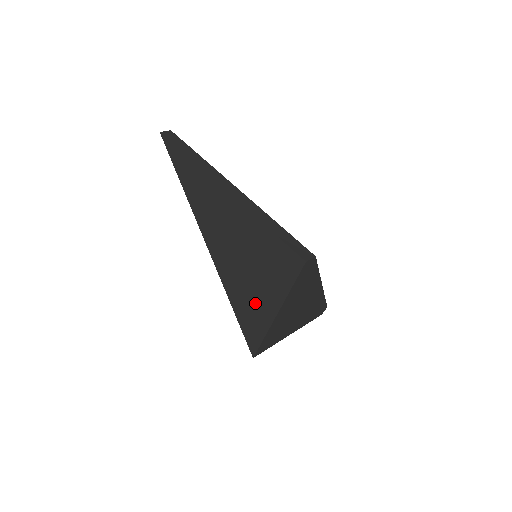
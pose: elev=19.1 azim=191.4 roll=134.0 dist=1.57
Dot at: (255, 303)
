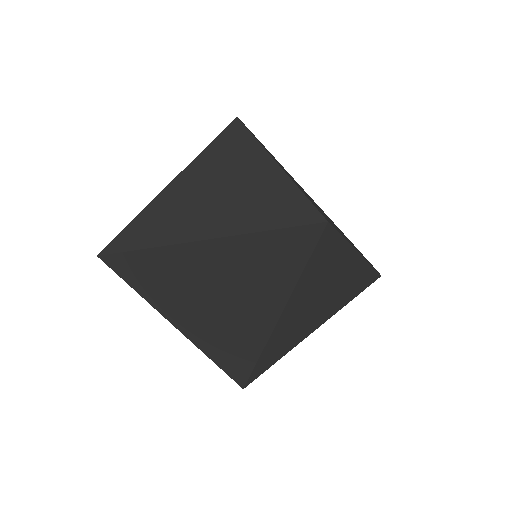
Dot at: (262, 191)
